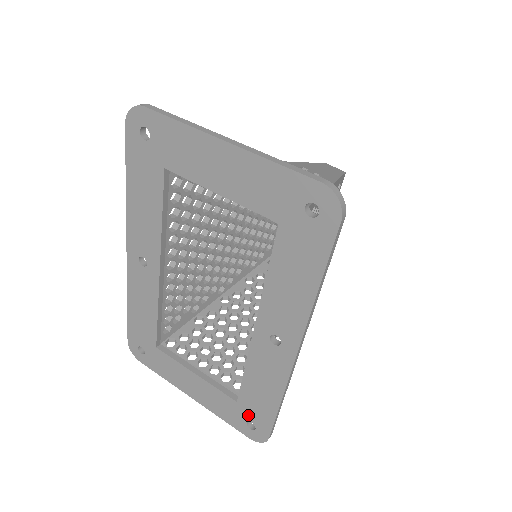
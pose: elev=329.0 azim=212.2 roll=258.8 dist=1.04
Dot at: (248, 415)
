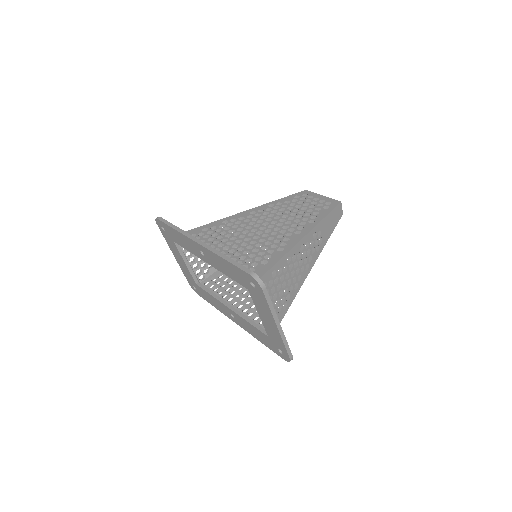
Dot at: (197, 288)
